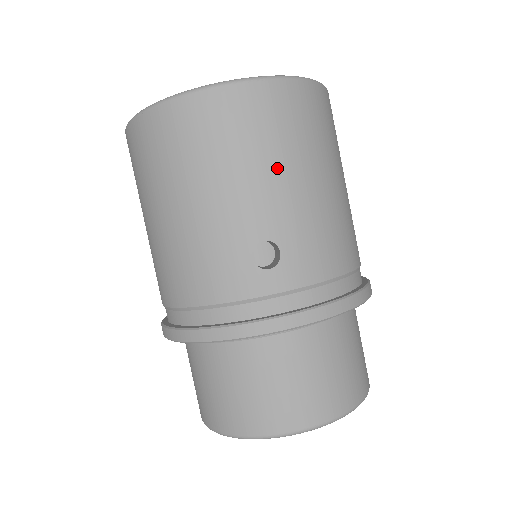
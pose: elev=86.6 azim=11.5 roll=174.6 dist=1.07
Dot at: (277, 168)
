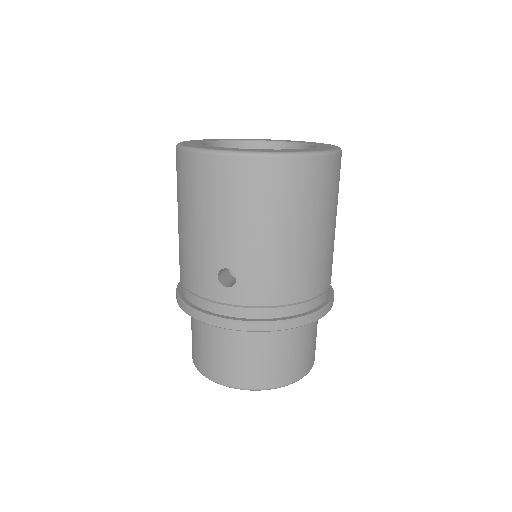
Dot at: (247, 222)
